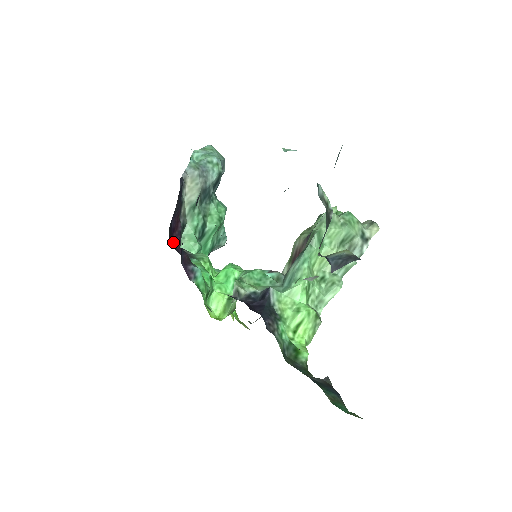
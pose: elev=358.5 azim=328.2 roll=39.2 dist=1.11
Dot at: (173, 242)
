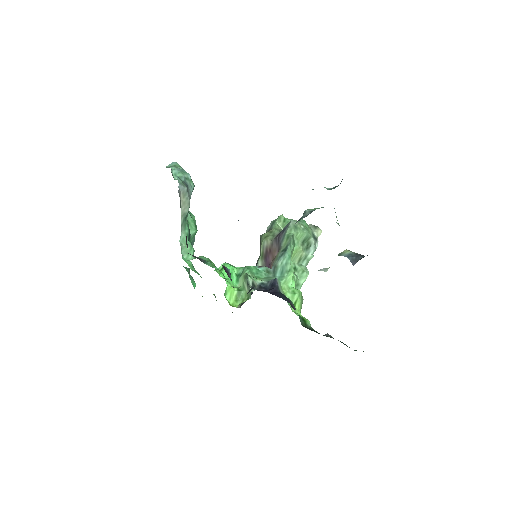
Dot at: occluded
